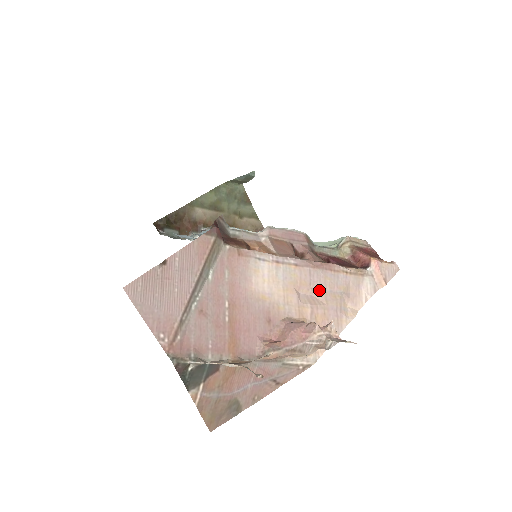
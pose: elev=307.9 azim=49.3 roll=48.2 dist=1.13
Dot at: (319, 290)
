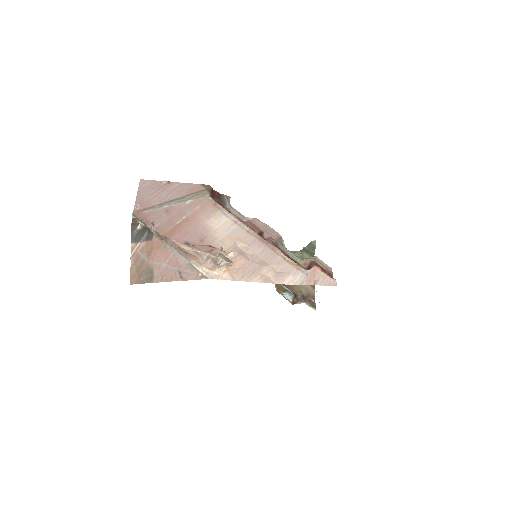
Dot at: (253, 253)
